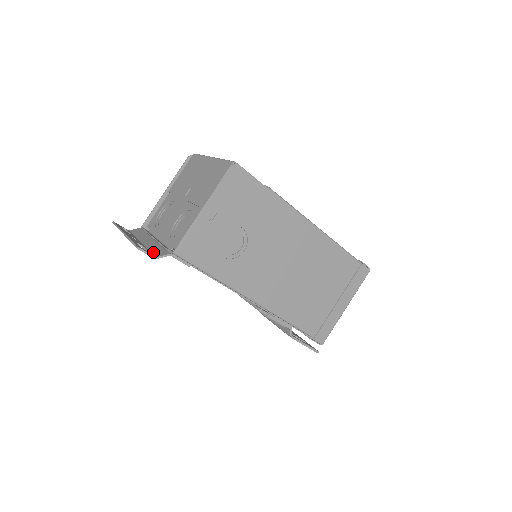
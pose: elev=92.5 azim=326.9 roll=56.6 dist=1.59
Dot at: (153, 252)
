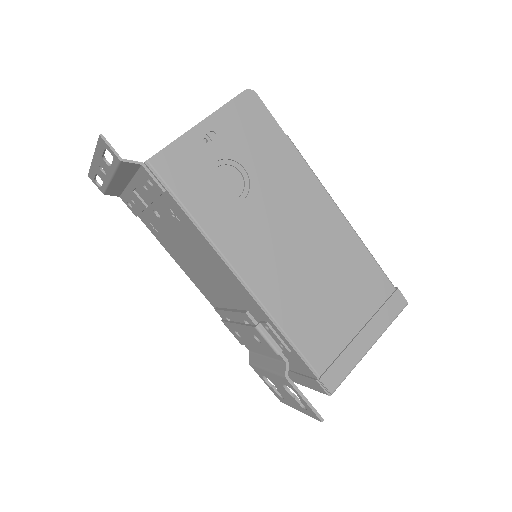
Dot at: occluded
